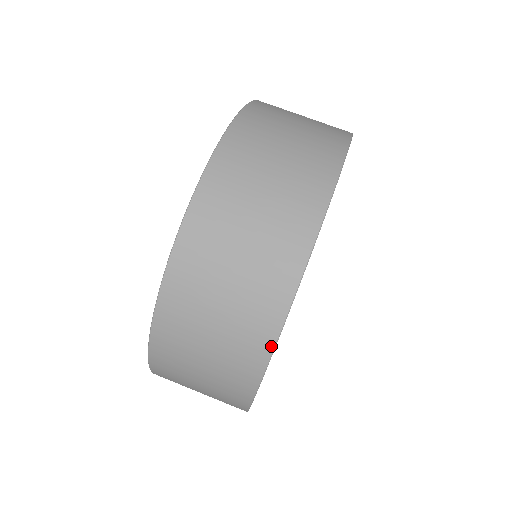
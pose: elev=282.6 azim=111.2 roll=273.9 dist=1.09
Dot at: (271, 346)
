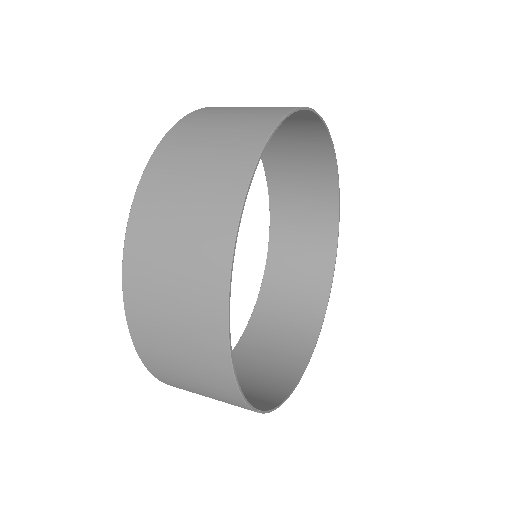
Dot at: (311, 109)
